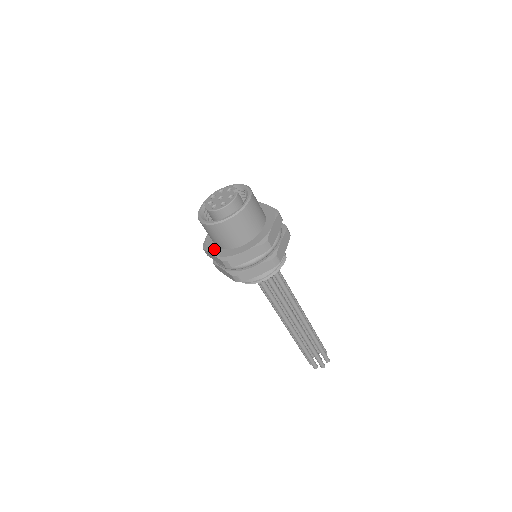
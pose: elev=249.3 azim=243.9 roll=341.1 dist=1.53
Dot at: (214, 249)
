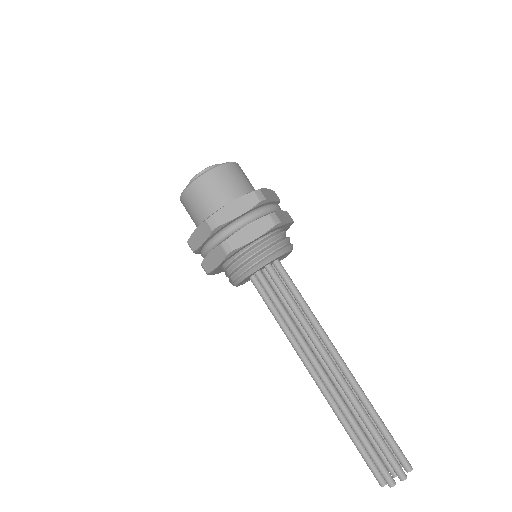
Dot at: occluded
